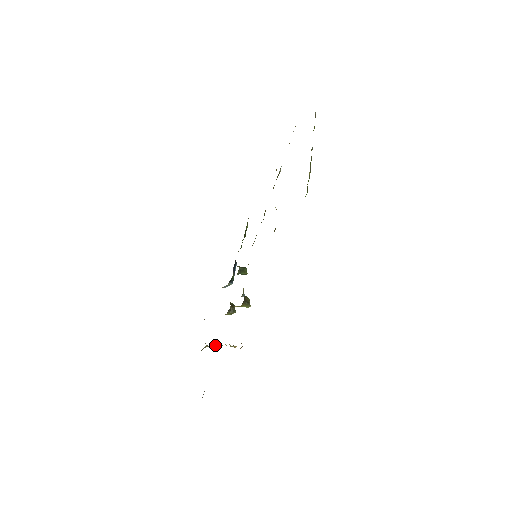
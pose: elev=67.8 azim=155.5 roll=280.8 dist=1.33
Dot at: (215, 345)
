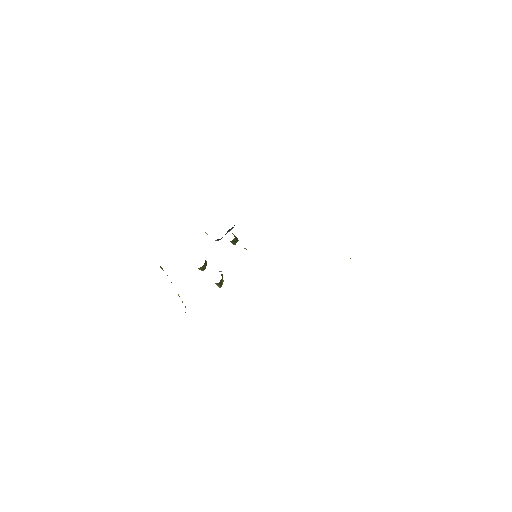
Dot at: occluded
